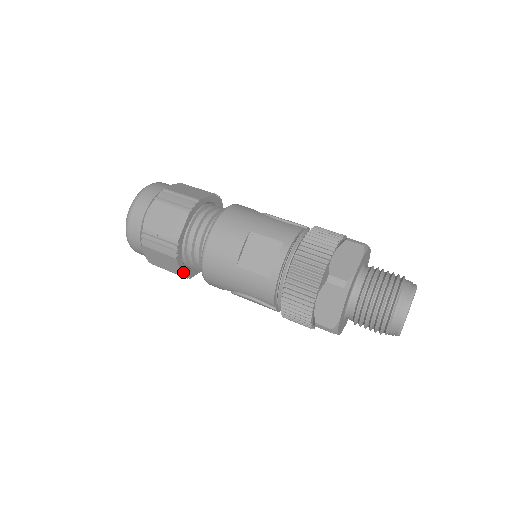
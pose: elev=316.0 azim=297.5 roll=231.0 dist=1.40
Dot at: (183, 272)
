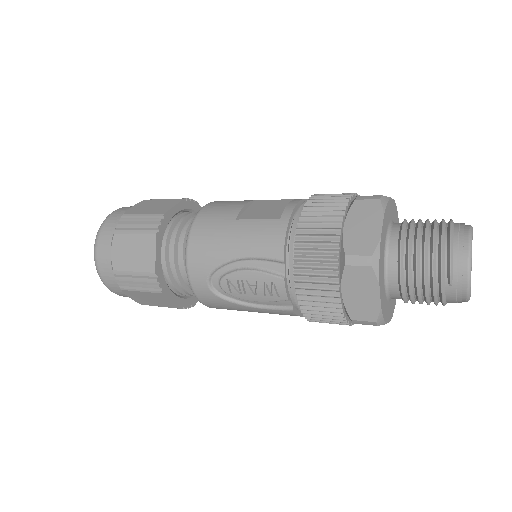
Dot at: (157, 268)
